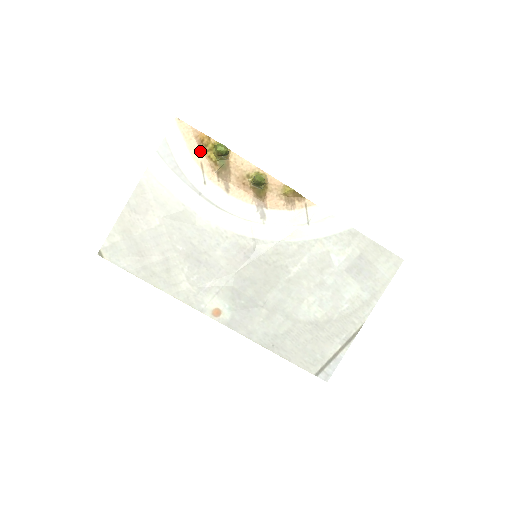
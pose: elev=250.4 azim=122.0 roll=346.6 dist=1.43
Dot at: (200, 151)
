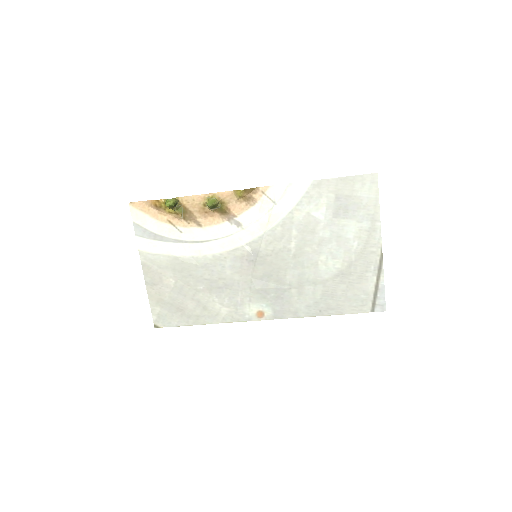
Dot at: (161, 213)
